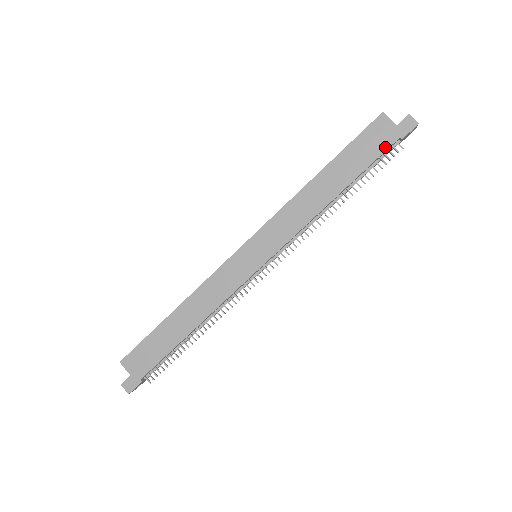
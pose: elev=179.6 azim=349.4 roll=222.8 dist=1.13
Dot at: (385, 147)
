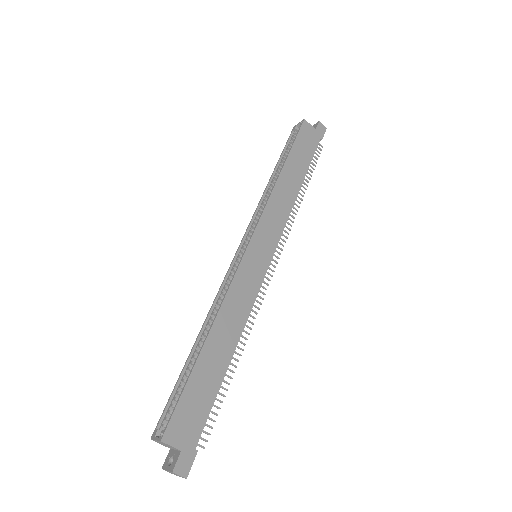
Dot at: (315, 146)
